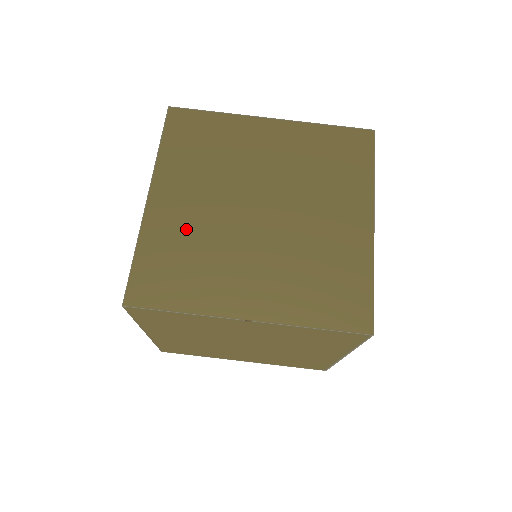
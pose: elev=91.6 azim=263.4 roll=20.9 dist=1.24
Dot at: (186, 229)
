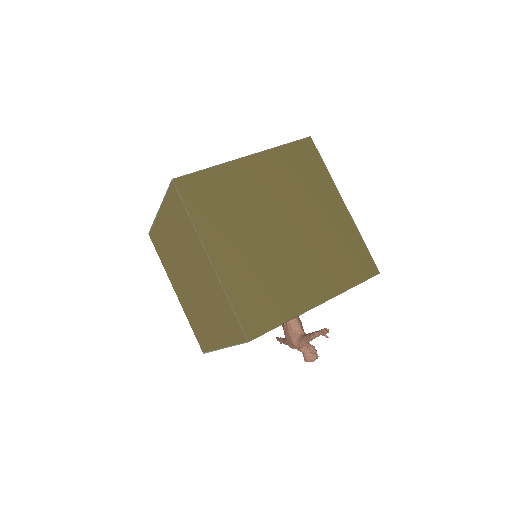
Dot at: occluded
